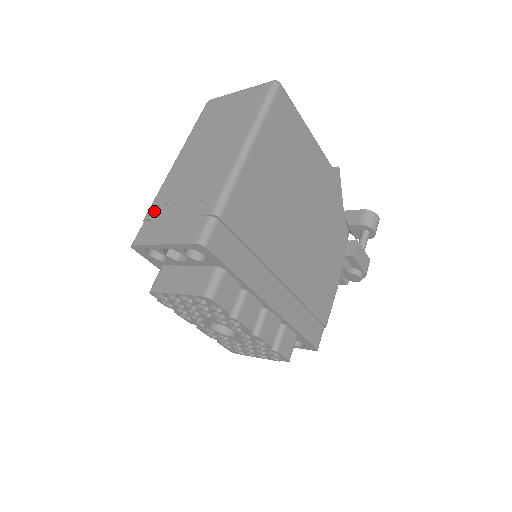
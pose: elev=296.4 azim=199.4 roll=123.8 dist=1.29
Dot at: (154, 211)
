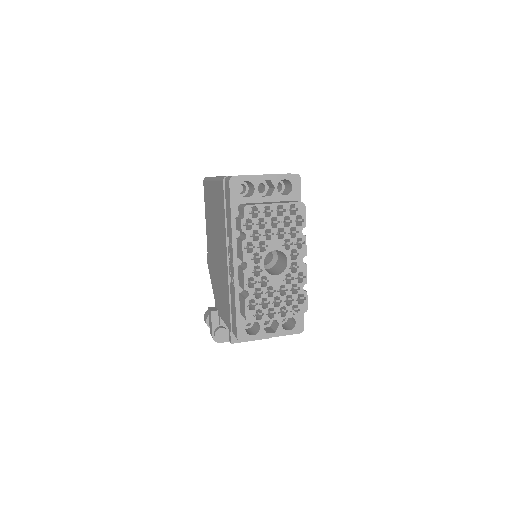
Dot at: occluded
